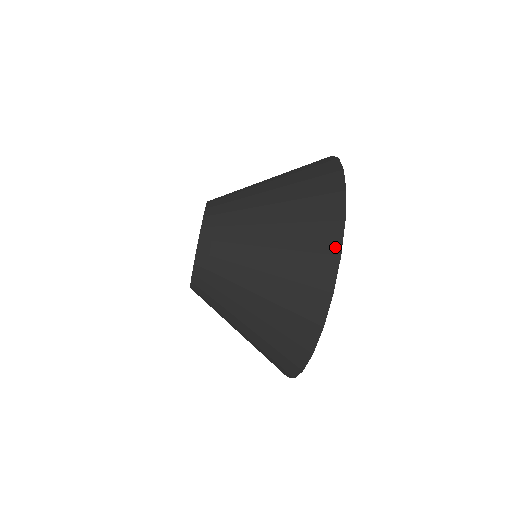
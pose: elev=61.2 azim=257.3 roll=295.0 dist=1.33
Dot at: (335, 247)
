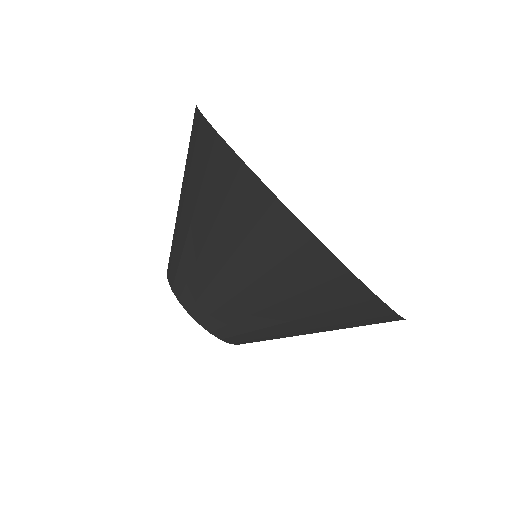
Dot at: (198, 120)
